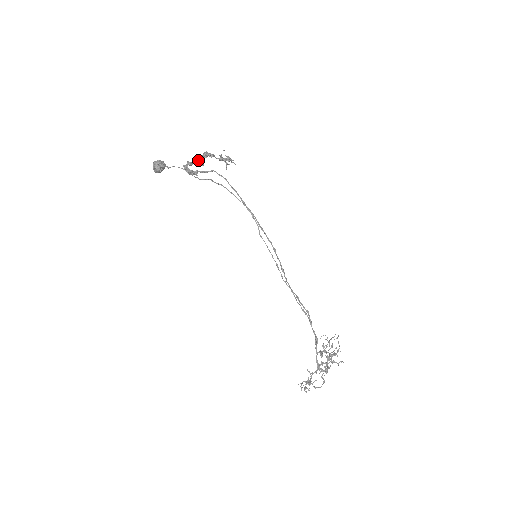
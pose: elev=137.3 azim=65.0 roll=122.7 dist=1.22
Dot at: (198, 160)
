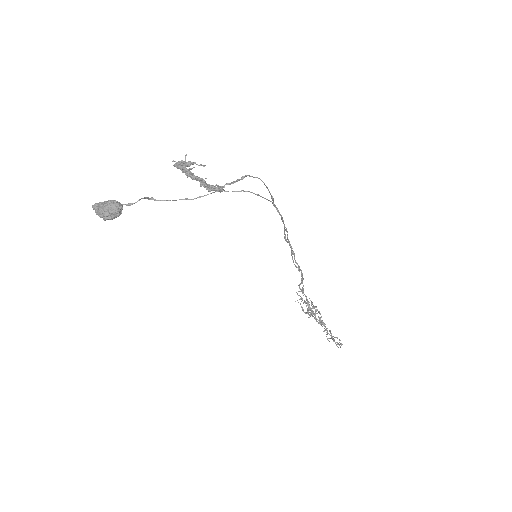
Dot at: (192, 175)
